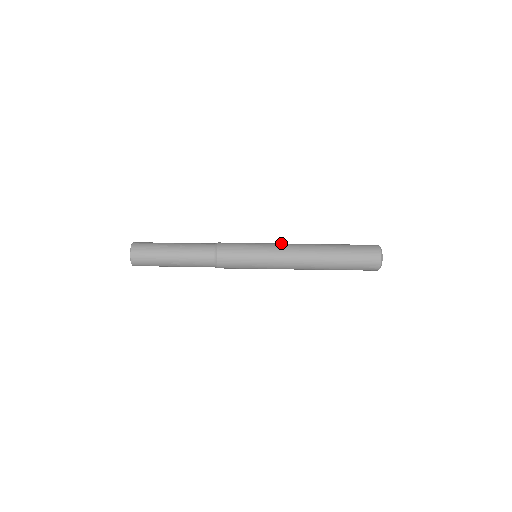
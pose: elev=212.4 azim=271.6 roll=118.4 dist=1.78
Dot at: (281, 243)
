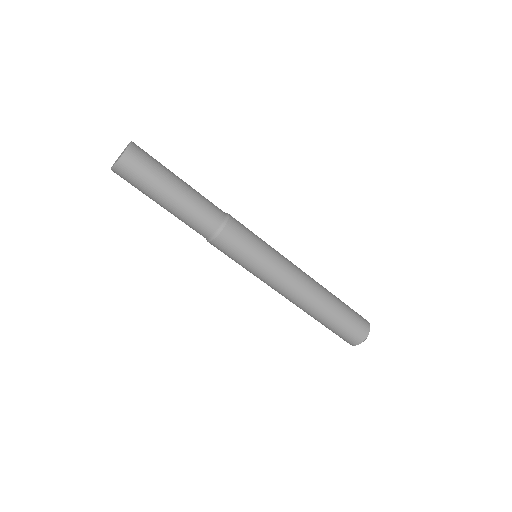
Dot at: occluded
